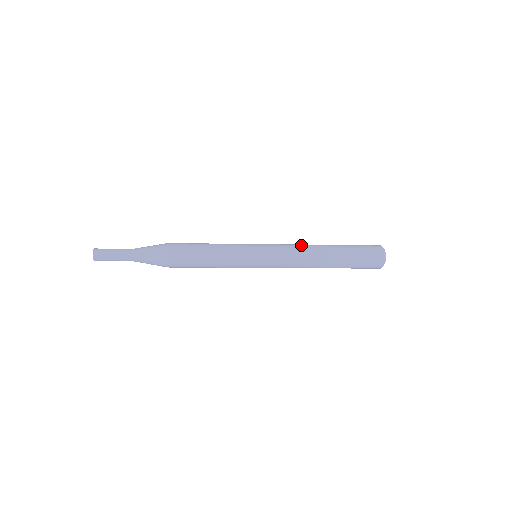
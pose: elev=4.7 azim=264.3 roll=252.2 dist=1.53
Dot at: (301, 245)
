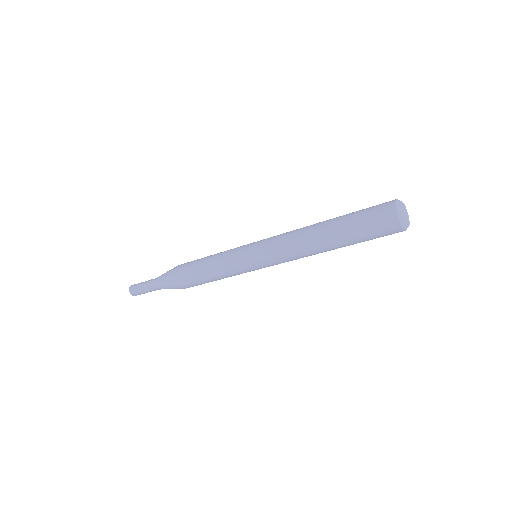
Dot at: (296, 229)
